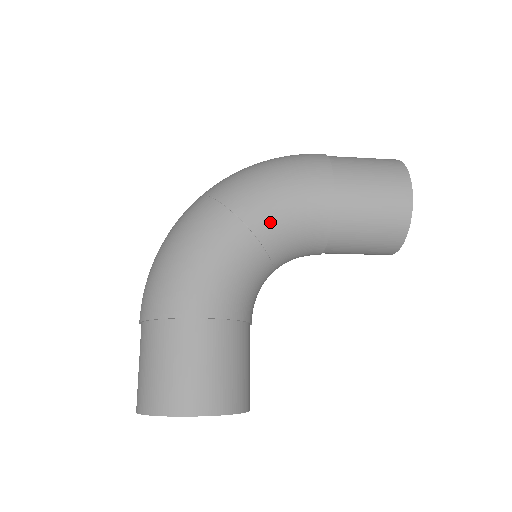
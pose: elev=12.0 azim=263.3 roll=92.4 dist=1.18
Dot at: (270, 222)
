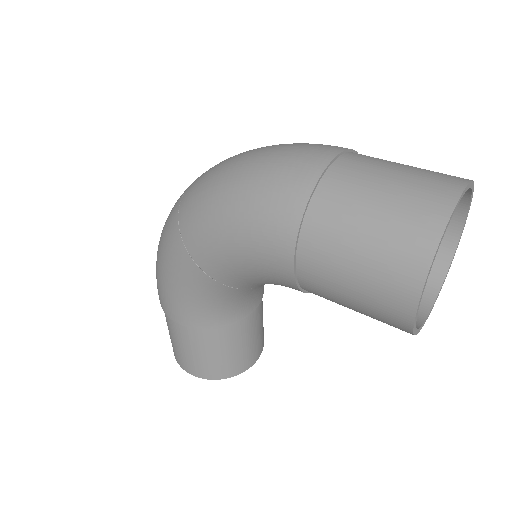
Dot at: (226, 273)
